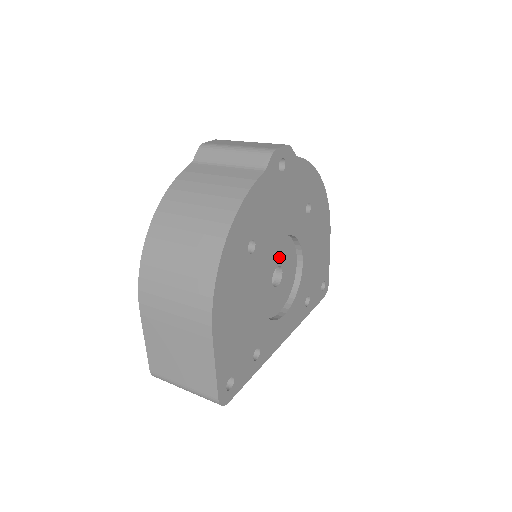
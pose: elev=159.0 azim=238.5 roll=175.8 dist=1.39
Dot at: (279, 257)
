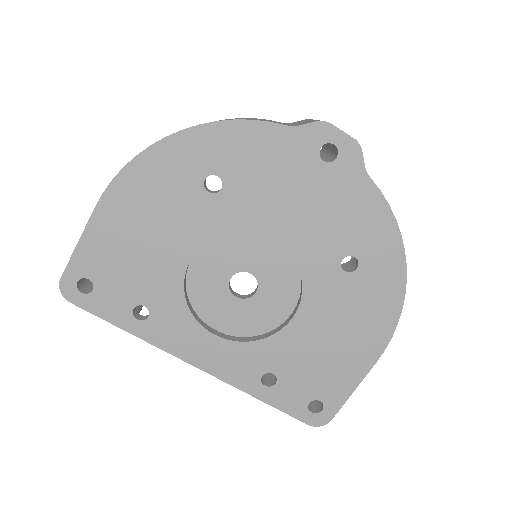
Dot at: (263, 267)
